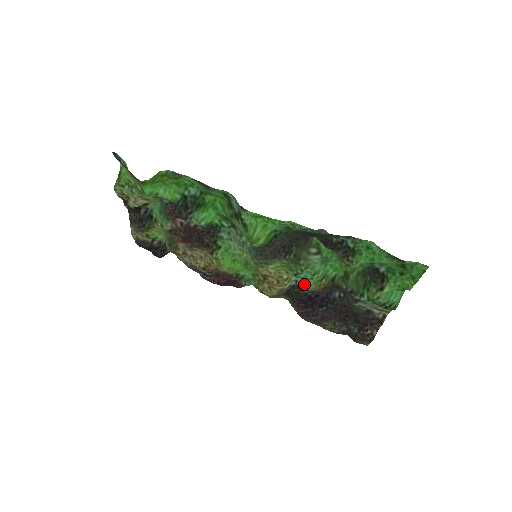
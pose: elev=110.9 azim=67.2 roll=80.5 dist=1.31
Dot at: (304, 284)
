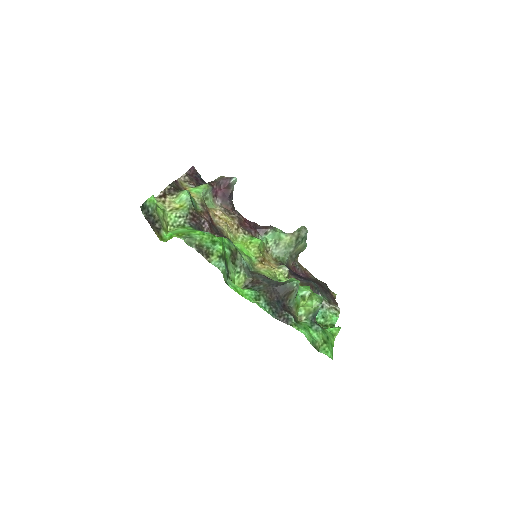
Dot at: (288, 277)
